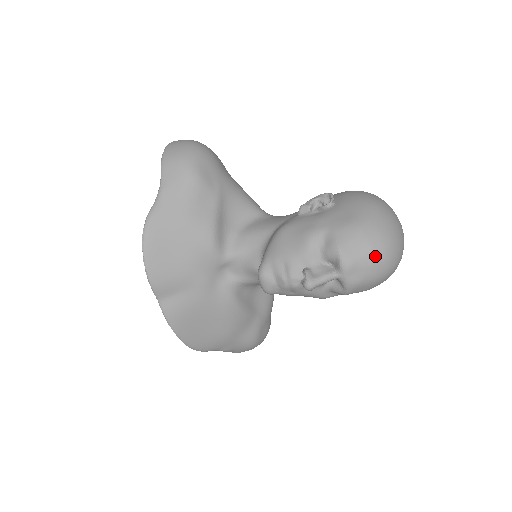
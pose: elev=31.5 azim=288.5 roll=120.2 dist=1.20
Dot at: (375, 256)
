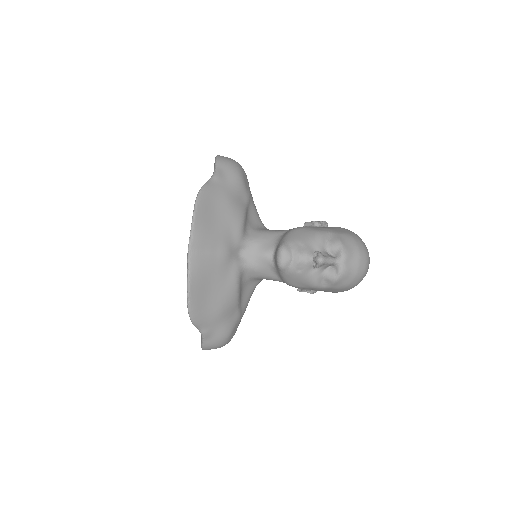
Dot at: (361, 256)
